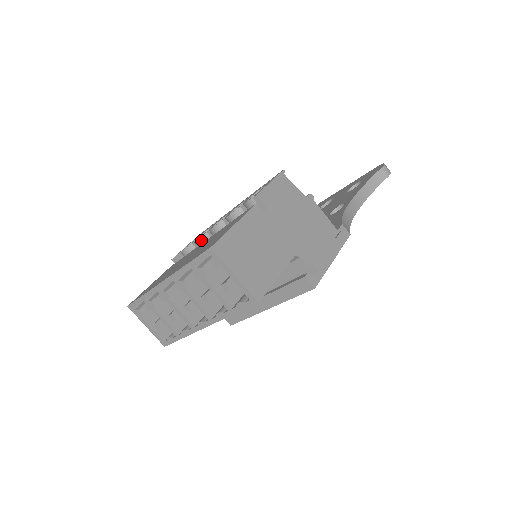
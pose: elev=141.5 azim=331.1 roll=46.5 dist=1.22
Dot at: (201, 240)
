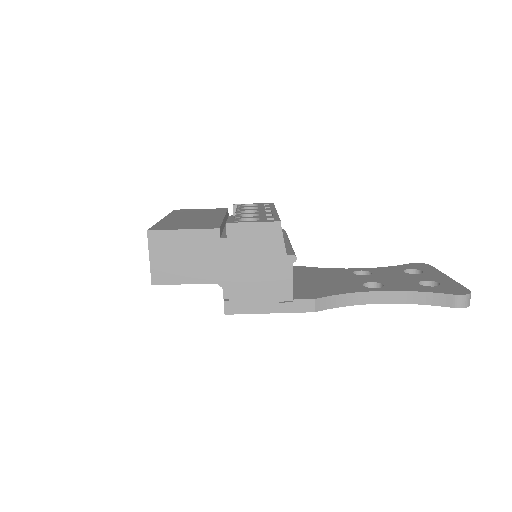
Dot at: occluded
